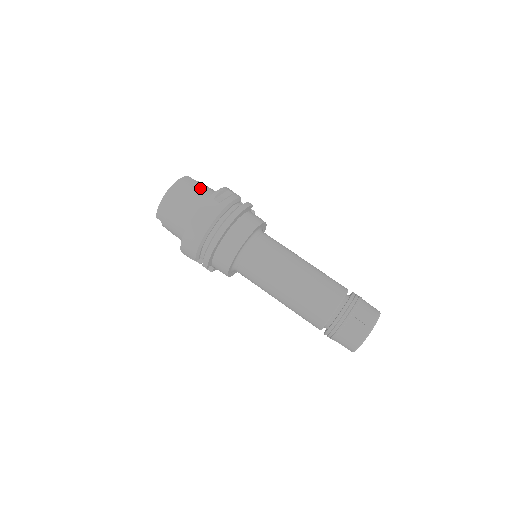
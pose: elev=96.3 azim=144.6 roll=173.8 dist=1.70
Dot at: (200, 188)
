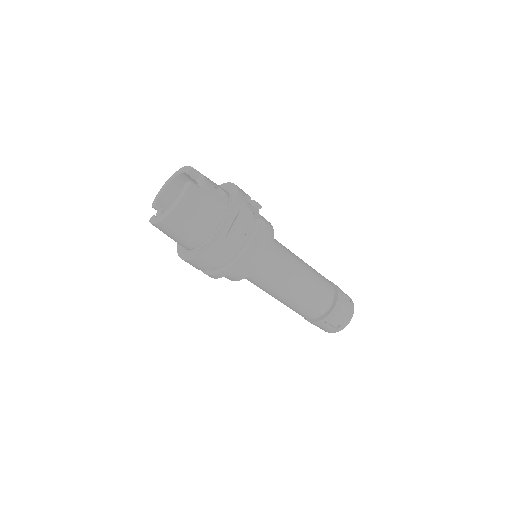
Dot at: (208, 207)
